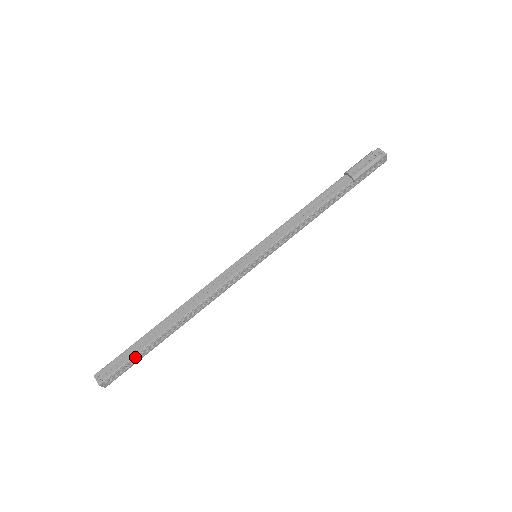
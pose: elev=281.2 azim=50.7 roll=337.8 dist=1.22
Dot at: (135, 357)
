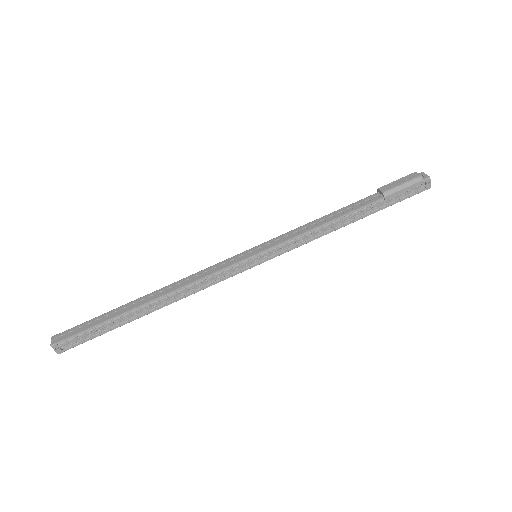
Dot at: (97, 328)
